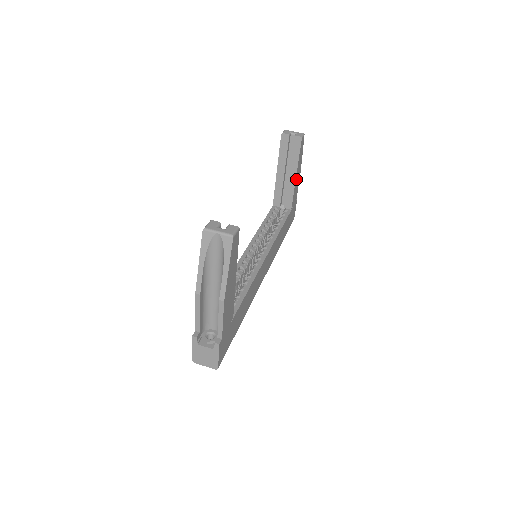
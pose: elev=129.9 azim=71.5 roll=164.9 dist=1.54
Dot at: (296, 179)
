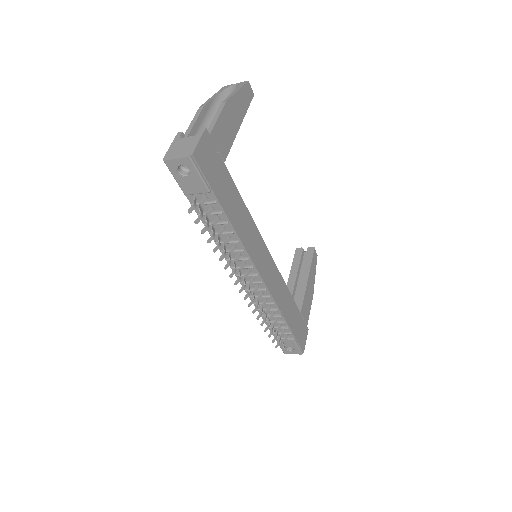
Dot at: (308, 286)
